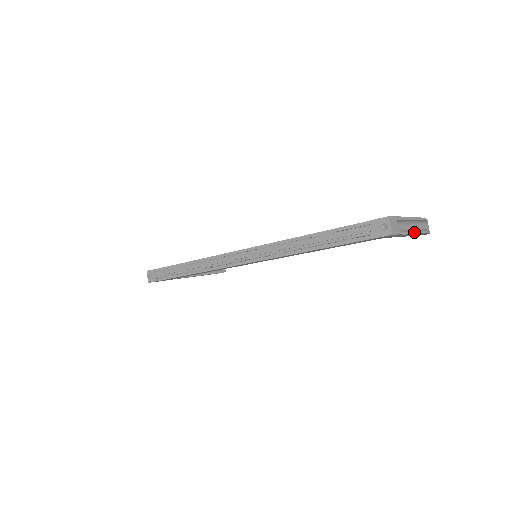
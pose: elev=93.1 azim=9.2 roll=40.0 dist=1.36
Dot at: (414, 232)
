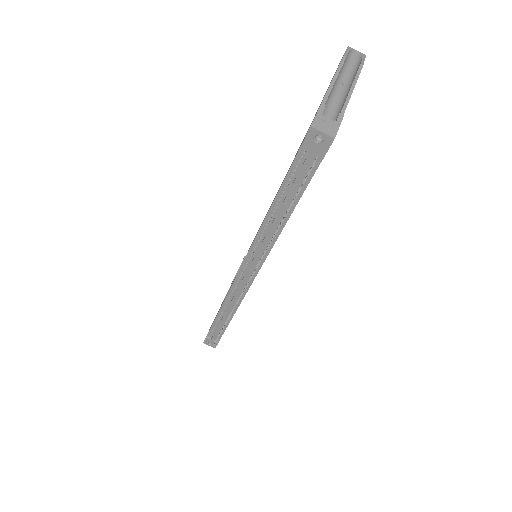
Dot at: (351, 90)
